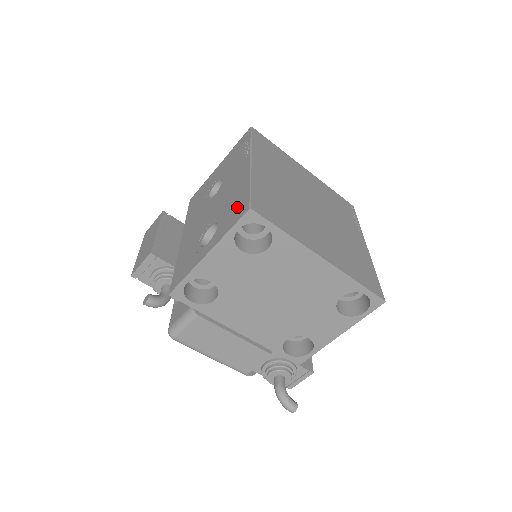
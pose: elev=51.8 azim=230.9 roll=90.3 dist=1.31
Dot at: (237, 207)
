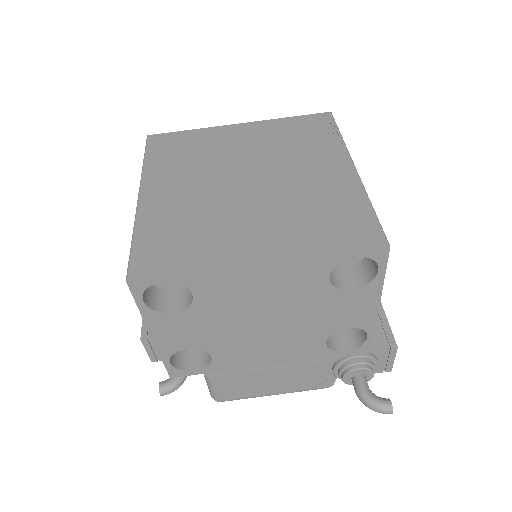
Dot at: occluded
